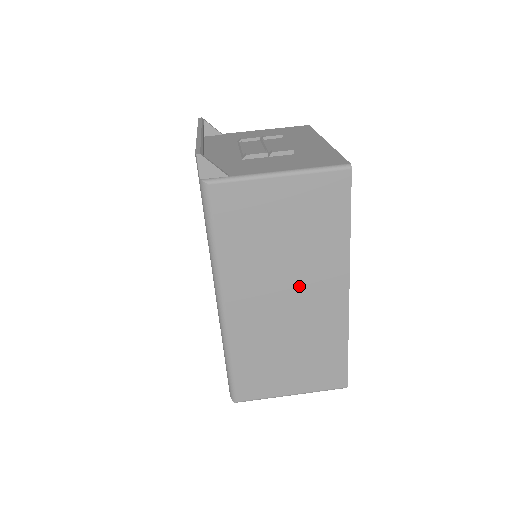
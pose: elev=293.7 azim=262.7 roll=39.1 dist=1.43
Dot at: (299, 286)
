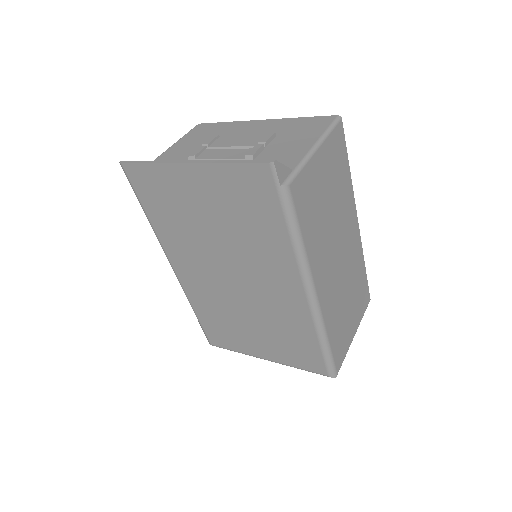
Dot at: (341, 239)
